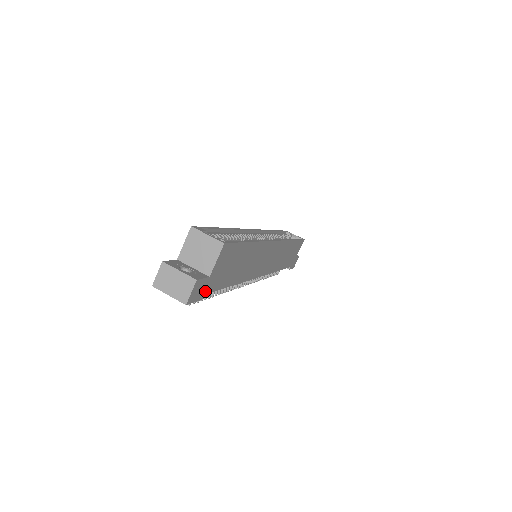
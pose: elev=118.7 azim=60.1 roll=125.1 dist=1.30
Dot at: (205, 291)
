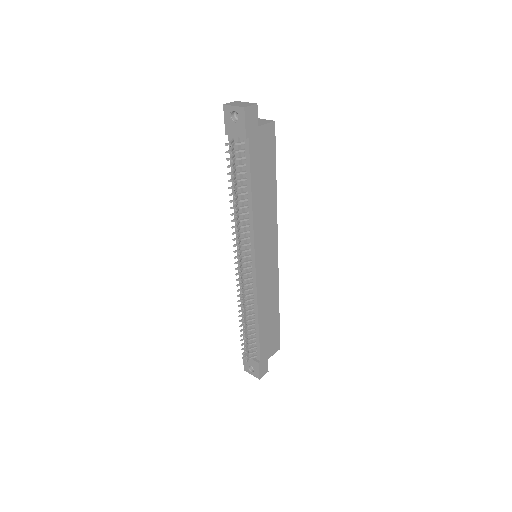
Dot at: (250, 134)
